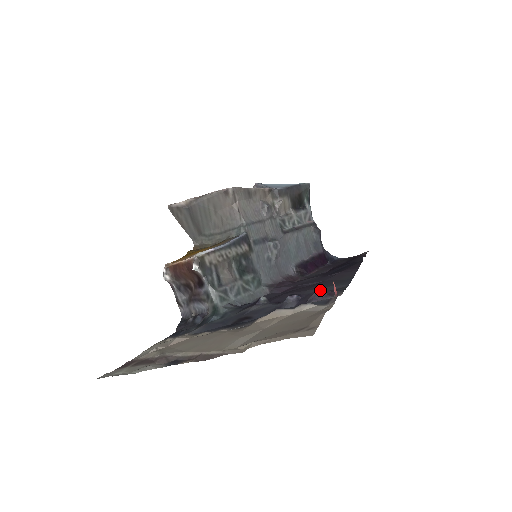
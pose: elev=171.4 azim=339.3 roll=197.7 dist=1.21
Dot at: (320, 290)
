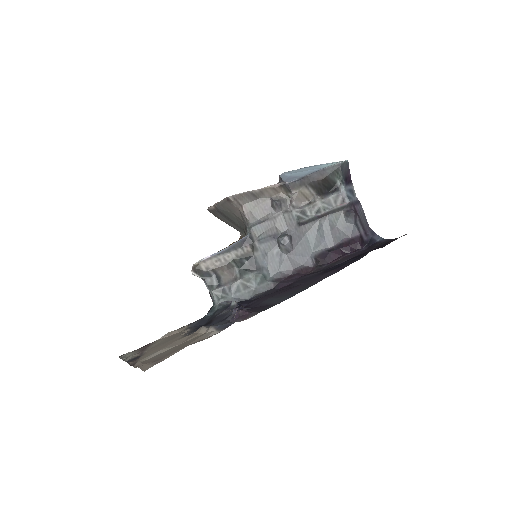
Dot at: (238, 311)
